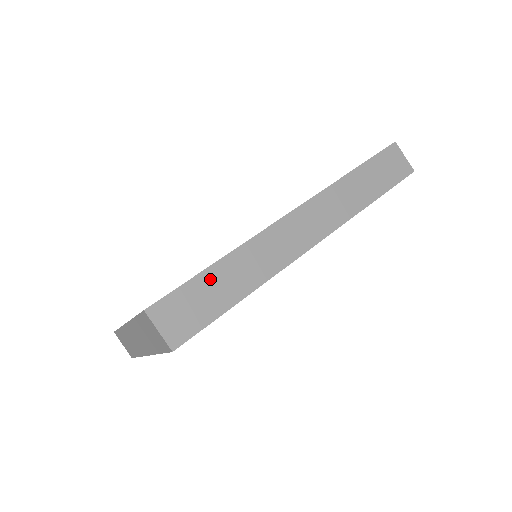
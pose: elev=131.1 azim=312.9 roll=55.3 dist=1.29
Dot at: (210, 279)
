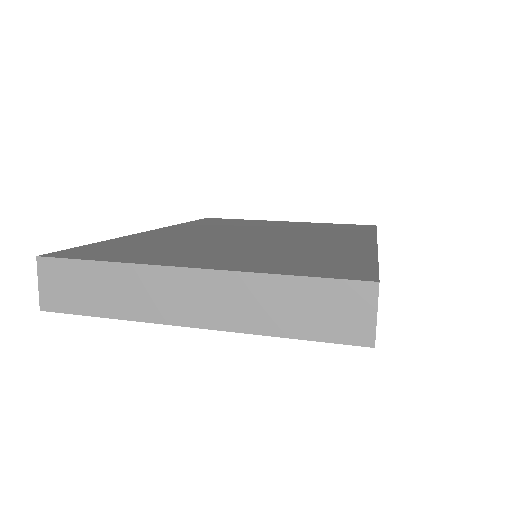
Dot at: occluded
